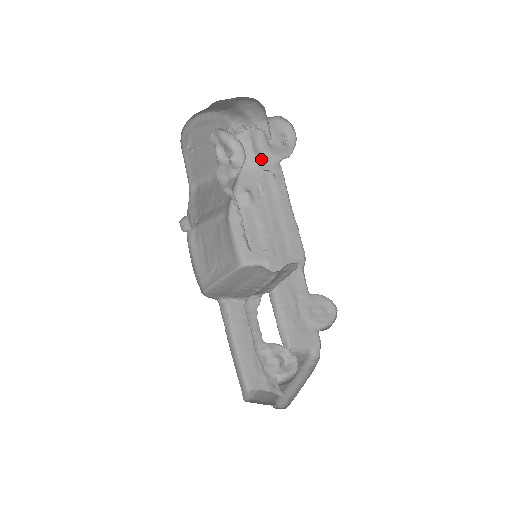
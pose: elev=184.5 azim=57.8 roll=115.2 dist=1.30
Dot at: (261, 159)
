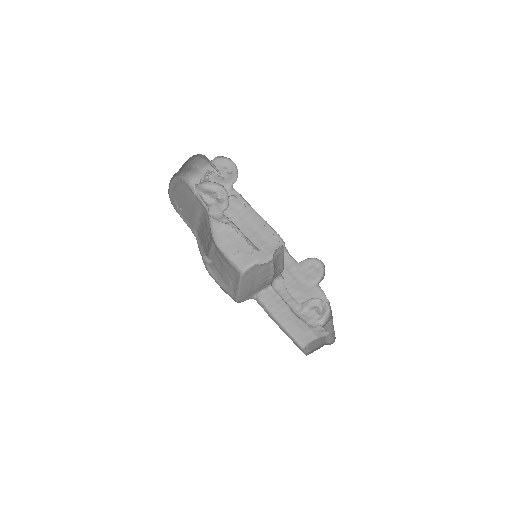
Dot at: occluded
